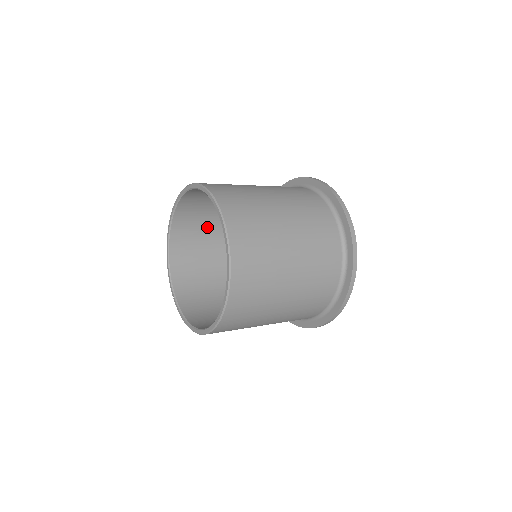
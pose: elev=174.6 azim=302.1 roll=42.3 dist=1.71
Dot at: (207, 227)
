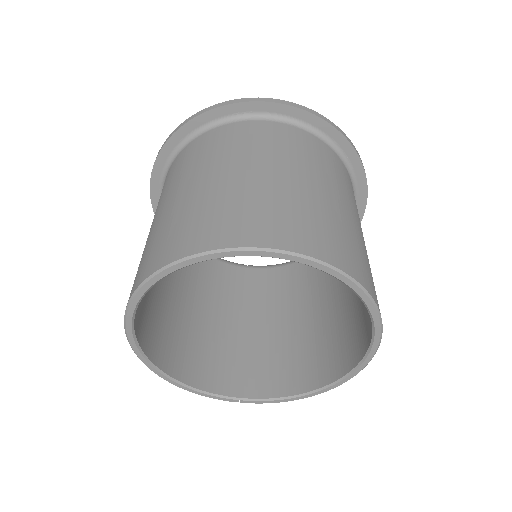
Dot at: (159, 302)
